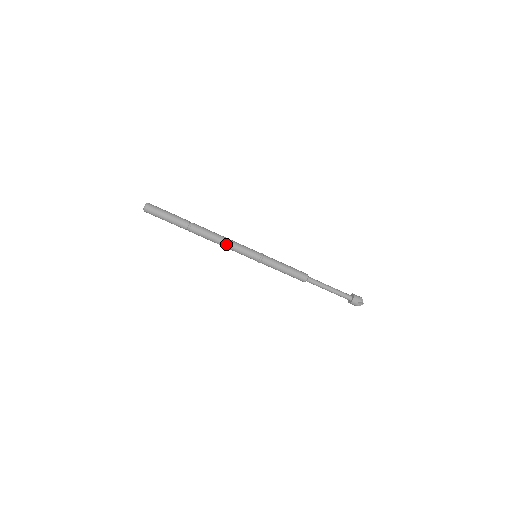
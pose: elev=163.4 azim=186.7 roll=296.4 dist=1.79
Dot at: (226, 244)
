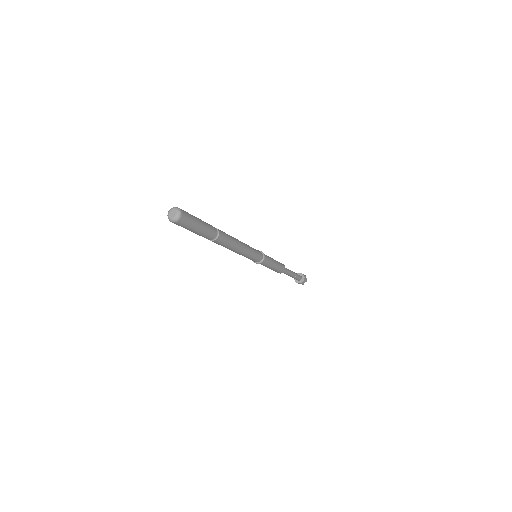
Dot at: (241, 251)
